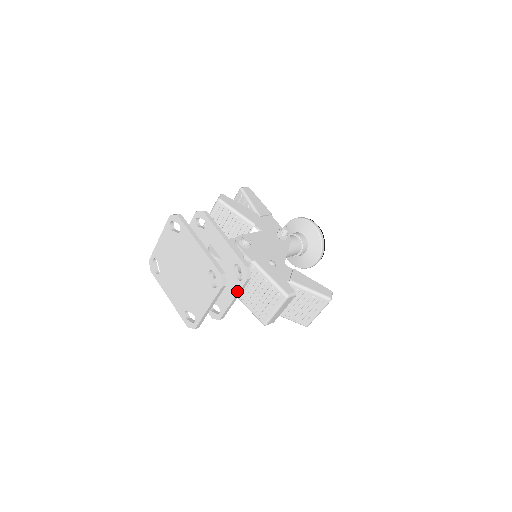
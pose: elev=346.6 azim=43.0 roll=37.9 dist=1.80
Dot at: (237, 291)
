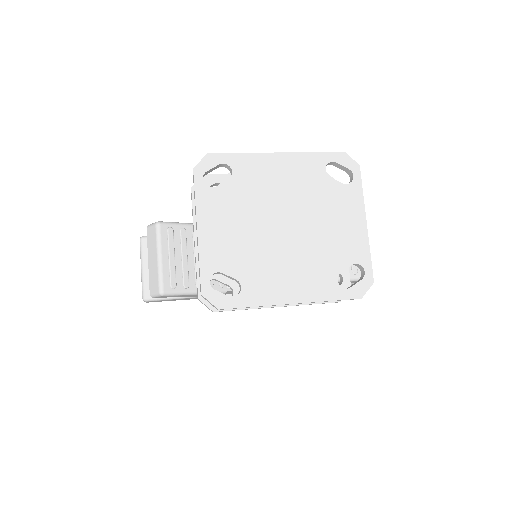
Dot at: occluded
